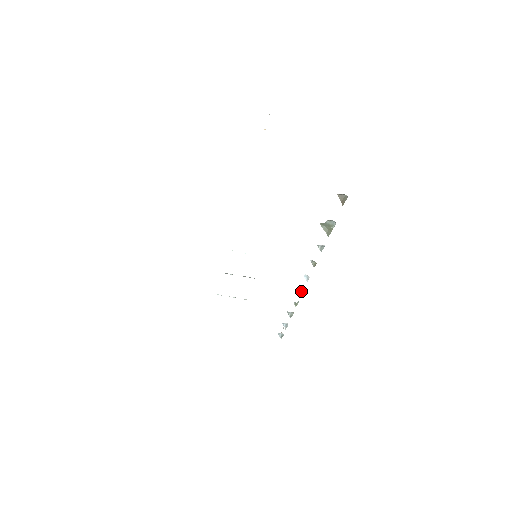
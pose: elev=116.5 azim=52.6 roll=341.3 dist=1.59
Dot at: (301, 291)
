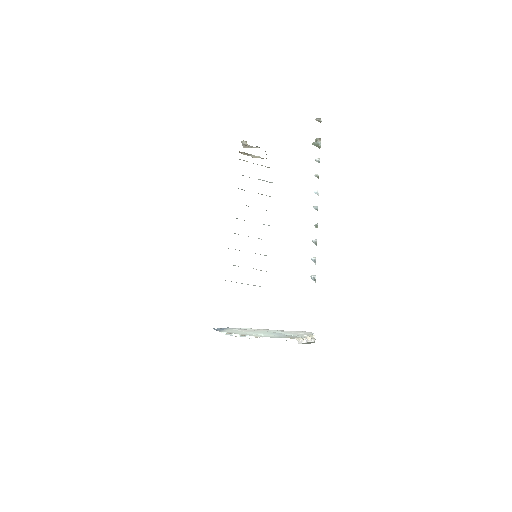
Dot at: occluded
